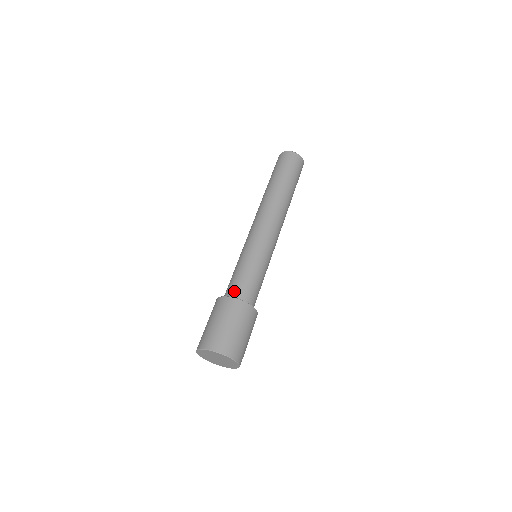
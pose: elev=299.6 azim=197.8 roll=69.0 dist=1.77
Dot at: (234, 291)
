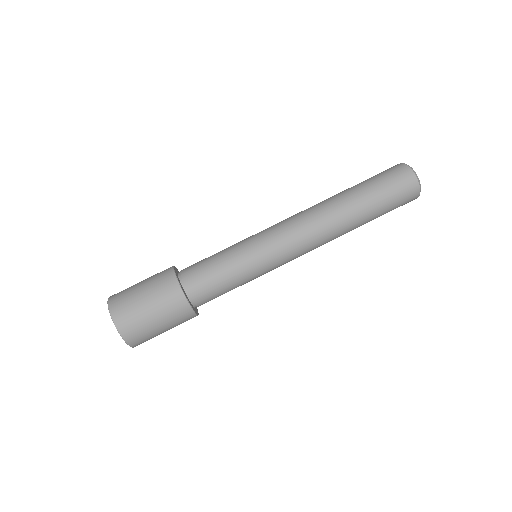
Dot at: (196, 288)
